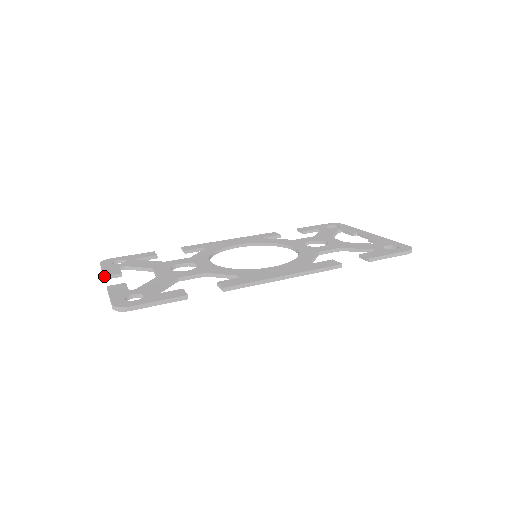
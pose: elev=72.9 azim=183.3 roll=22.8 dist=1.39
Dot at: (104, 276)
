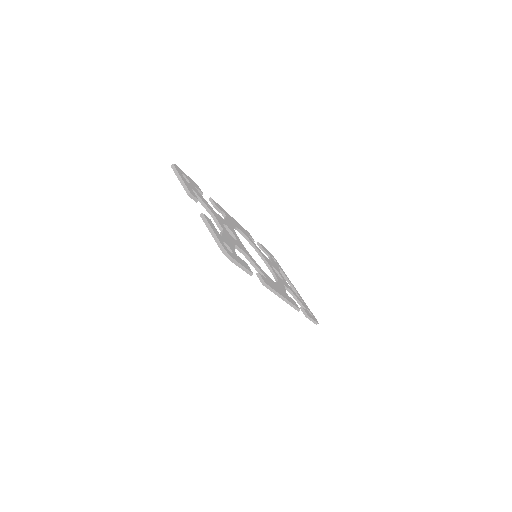
Dot at: (191, 193)
